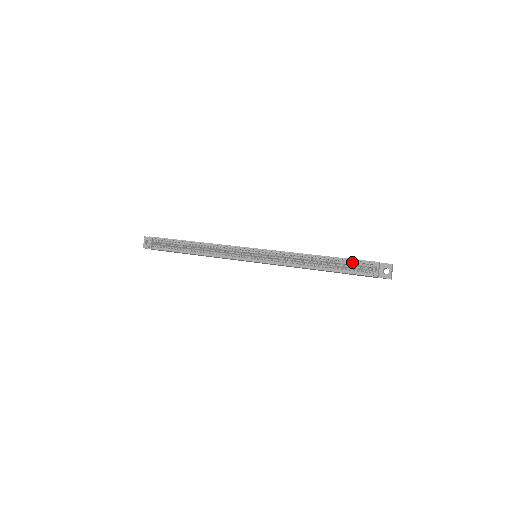
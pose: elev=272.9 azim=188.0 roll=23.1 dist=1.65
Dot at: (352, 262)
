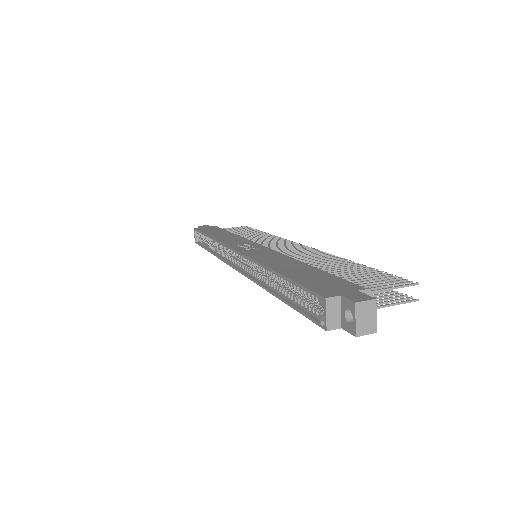
Dot at: (302, 290)
